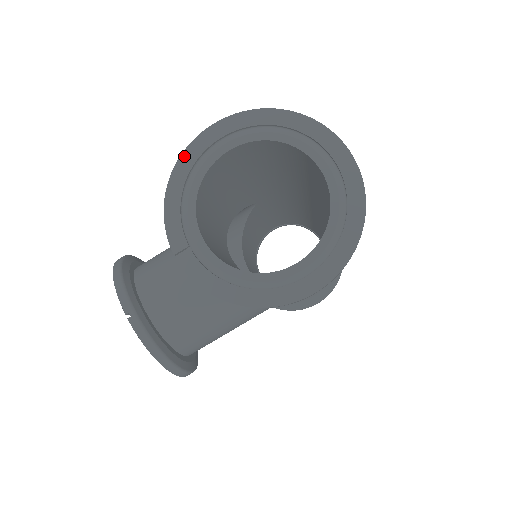
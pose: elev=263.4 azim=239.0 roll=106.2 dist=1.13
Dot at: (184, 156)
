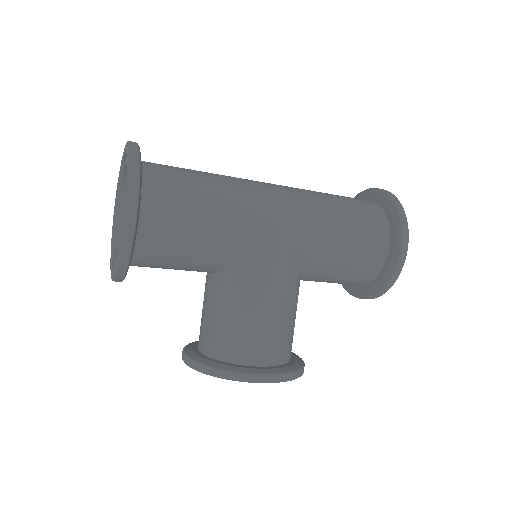
Dot at: occluded
